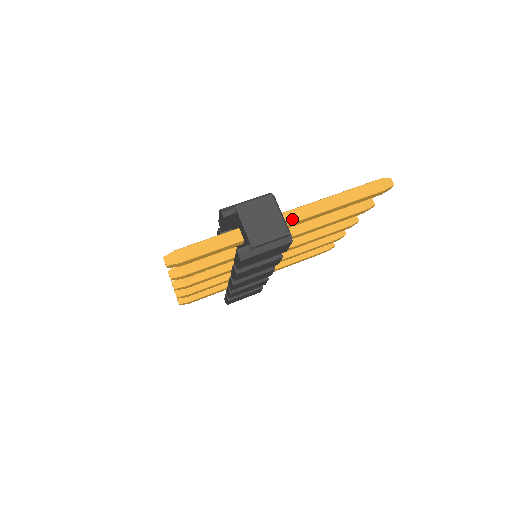
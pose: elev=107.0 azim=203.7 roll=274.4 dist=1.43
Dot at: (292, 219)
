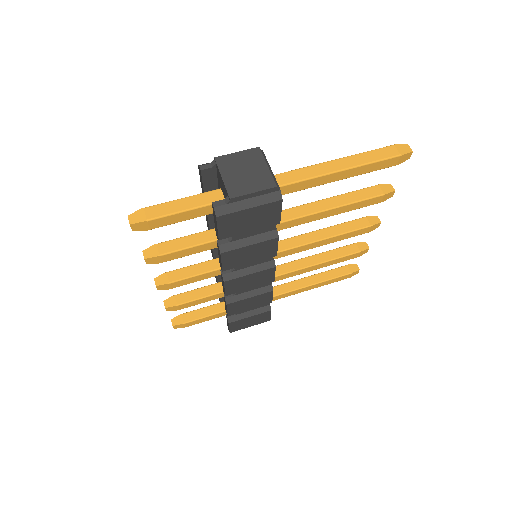
Dot at: (285, 181)
